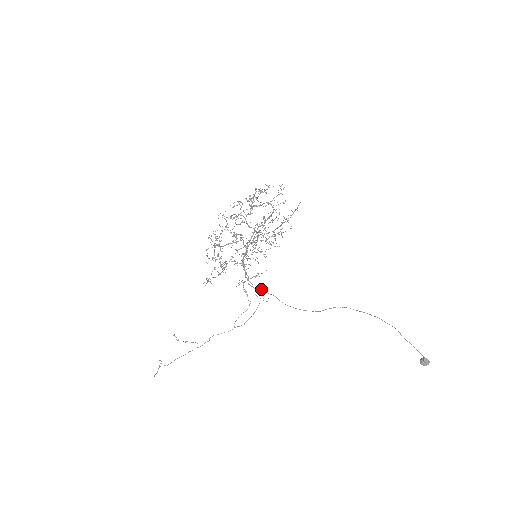
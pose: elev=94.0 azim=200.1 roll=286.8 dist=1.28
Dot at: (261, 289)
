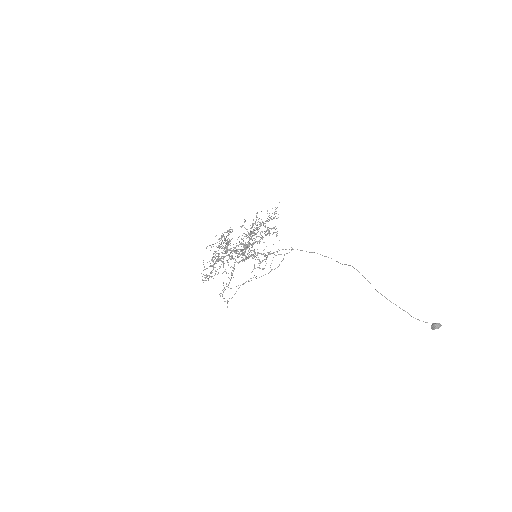
Dot at: (279, 250)
